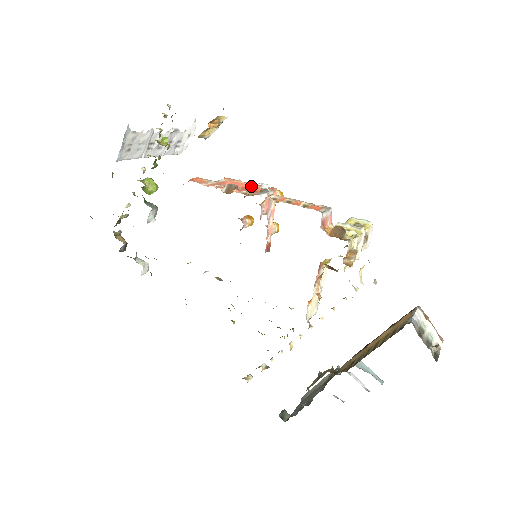
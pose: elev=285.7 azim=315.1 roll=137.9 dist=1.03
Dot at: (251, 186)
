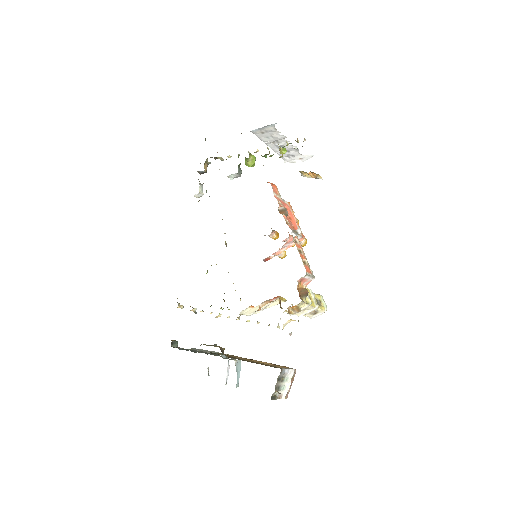
Dot at: (295, 222)
